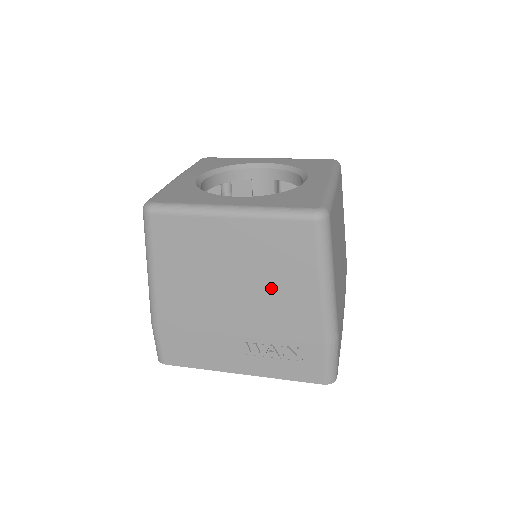
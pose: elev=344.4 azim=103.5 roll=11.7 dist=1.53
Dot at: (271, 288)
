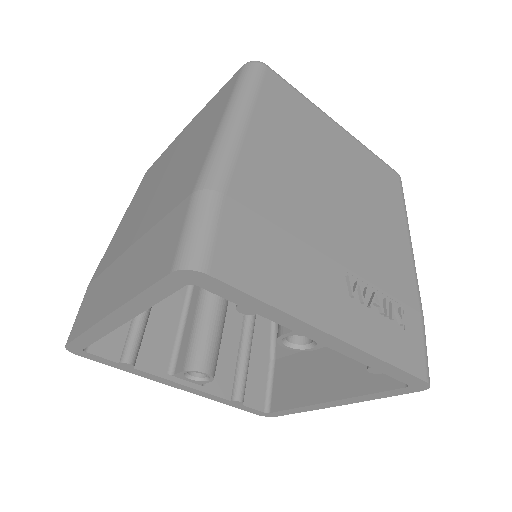
Dot at: (372, 216)
